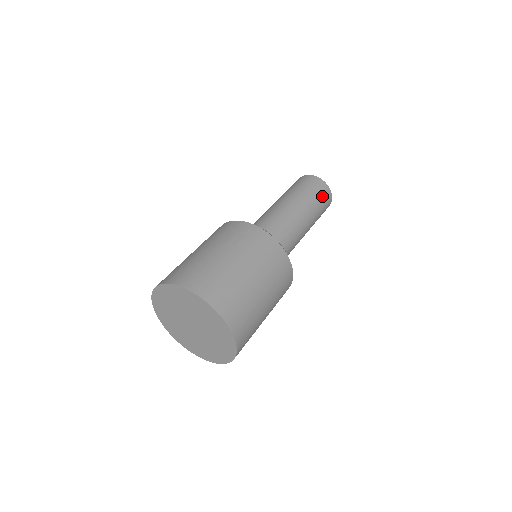
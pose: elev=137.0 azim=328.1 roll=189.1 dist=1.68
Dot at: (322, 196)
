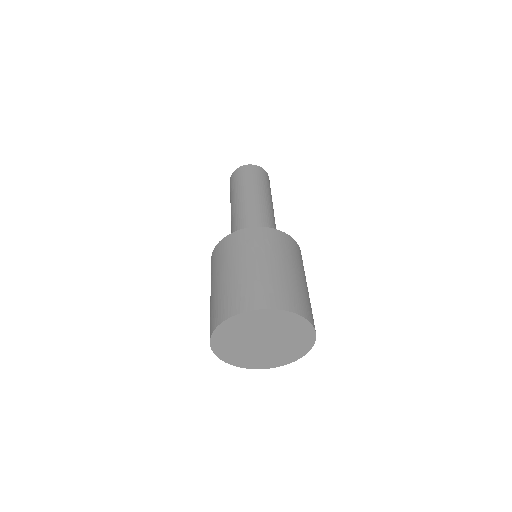
Dot at: (268, 183)
